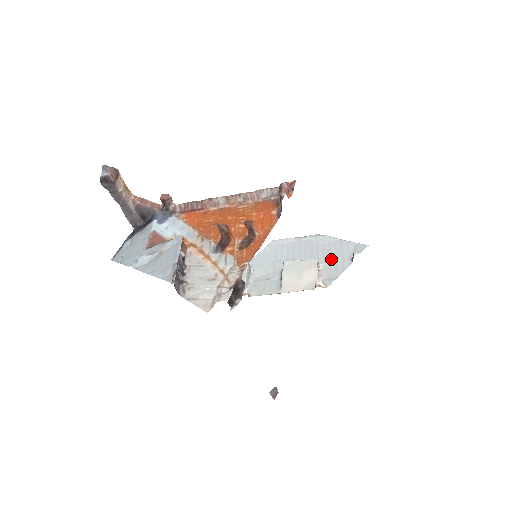
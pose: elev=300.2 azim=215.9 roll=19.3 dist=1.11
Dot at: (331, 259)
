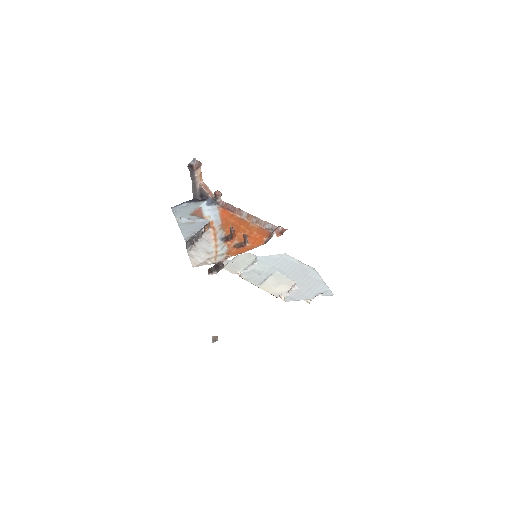
Dot at: (305, 288)
